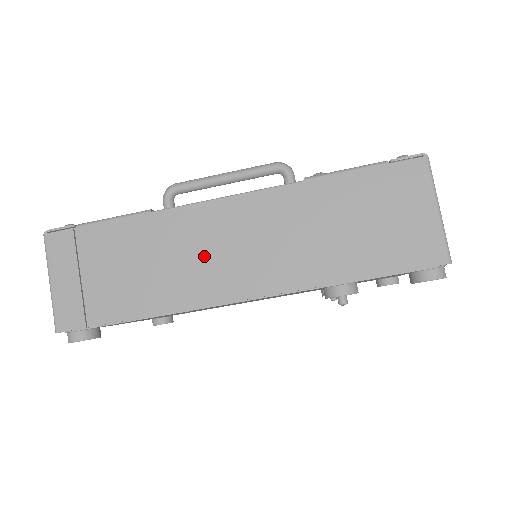
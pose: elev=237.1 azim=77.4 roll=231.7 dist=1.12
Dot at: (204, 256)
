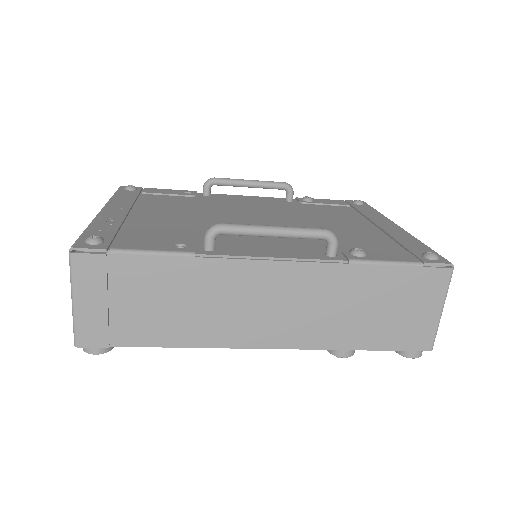
Dot at: (239, 308)
